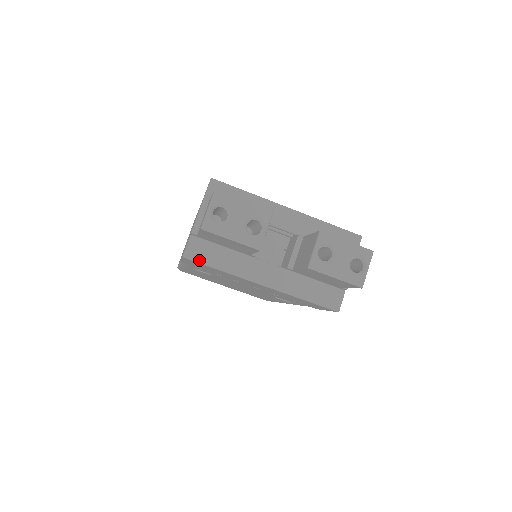
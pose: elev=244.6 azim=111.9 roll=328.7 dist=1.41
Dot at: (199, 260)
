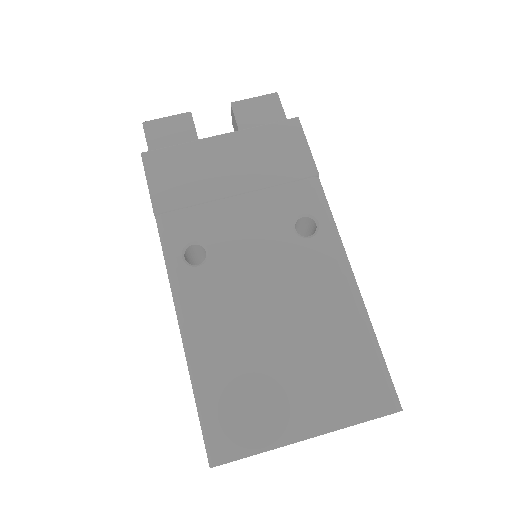
Dot at: (156, 150)
